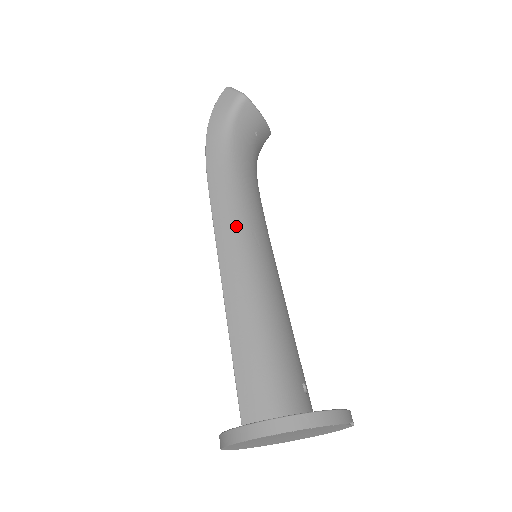
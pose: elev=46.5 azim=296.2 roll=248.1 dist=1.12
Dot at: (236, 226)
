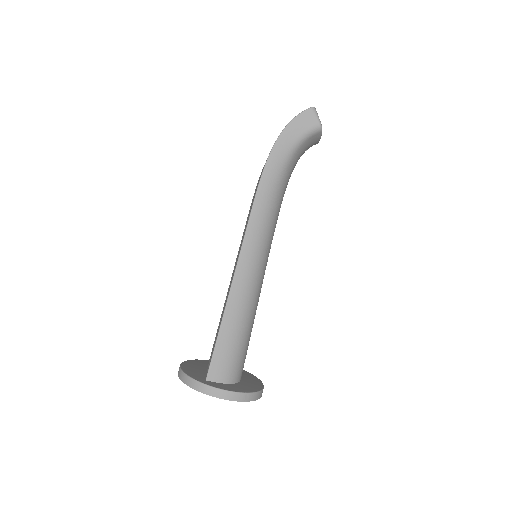
Dot at: (261, 241)
